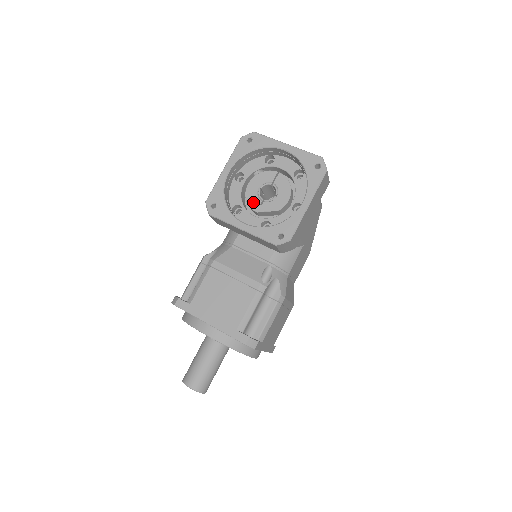
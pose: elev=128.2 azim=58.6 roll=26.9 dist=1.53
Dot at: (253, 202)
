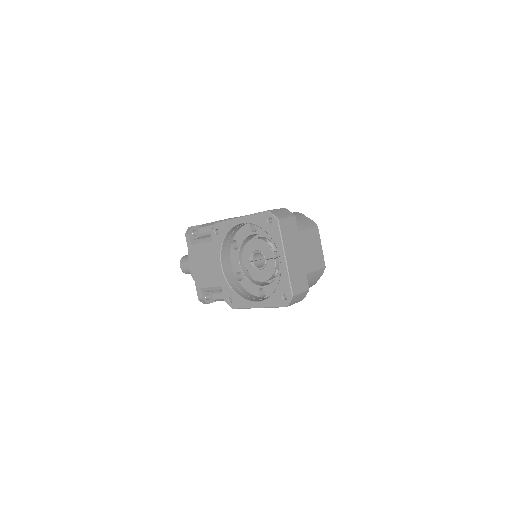
Dot at: (246, 254)
